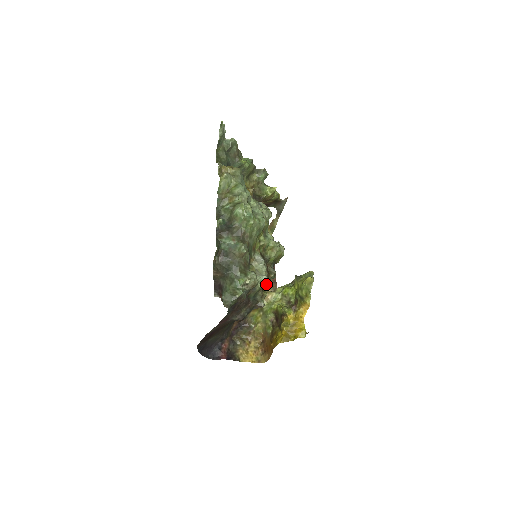
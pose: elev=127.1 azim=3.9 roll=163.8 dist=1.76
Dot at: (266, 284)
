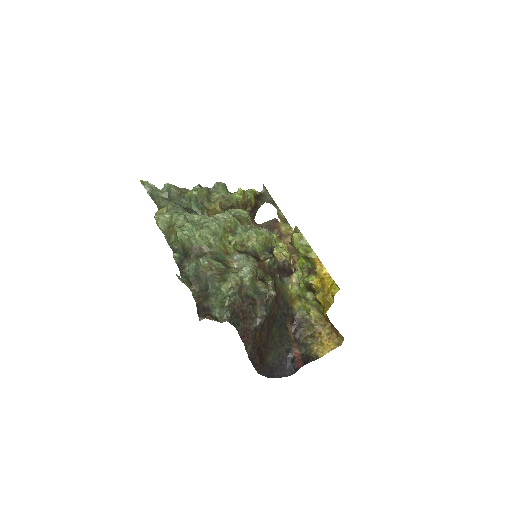
Dot at: (255, 273)
